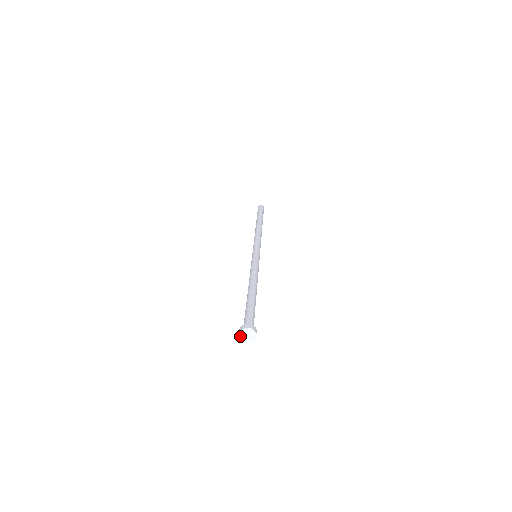
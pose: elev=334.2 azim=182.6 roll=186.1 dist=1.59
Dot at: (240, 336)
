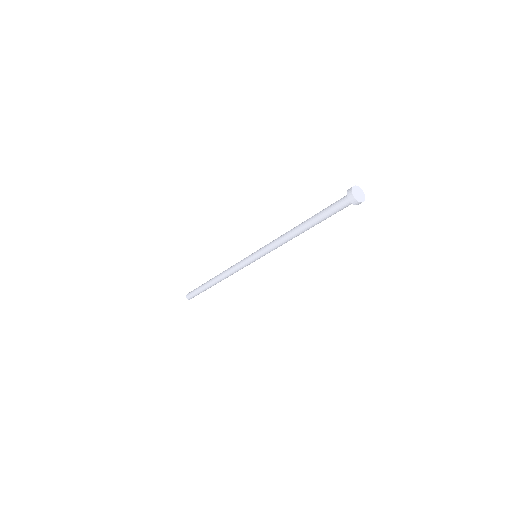
Dot at: (357, 199)
